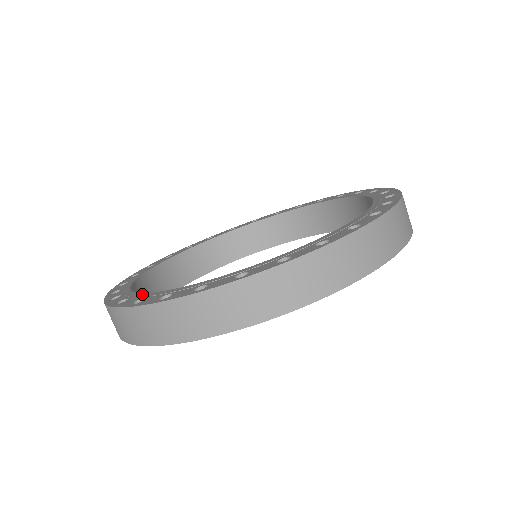
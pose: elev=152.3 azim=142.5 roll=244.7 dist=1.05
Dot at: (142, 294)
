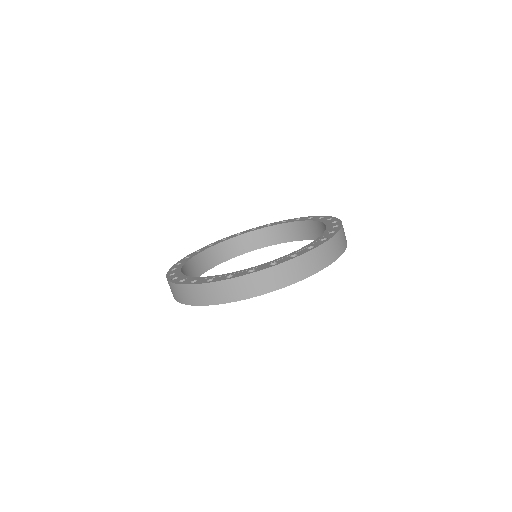
Dot at: (180, 269)
